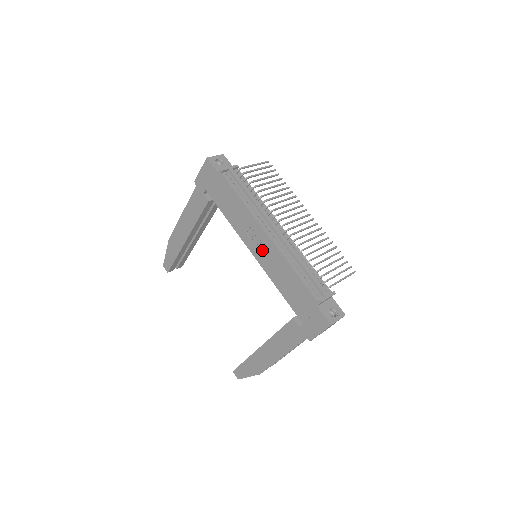
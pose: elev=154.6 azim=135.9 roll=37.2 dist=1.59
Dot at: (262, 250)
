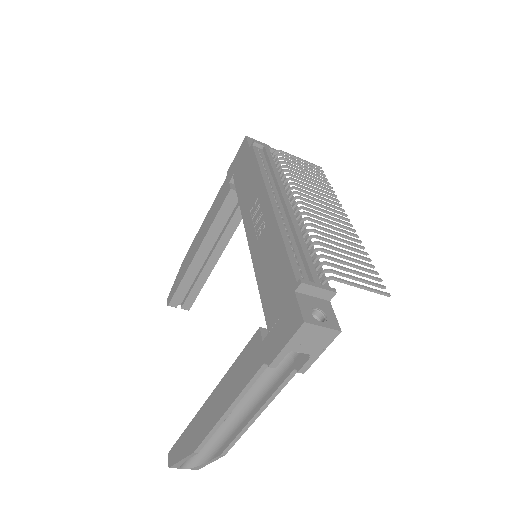
Dot at: (258, 227)
